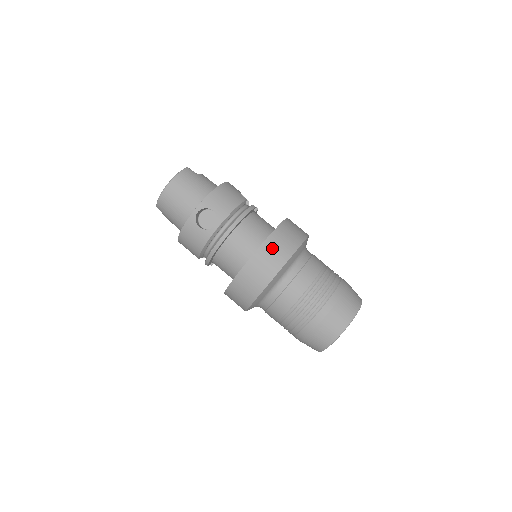
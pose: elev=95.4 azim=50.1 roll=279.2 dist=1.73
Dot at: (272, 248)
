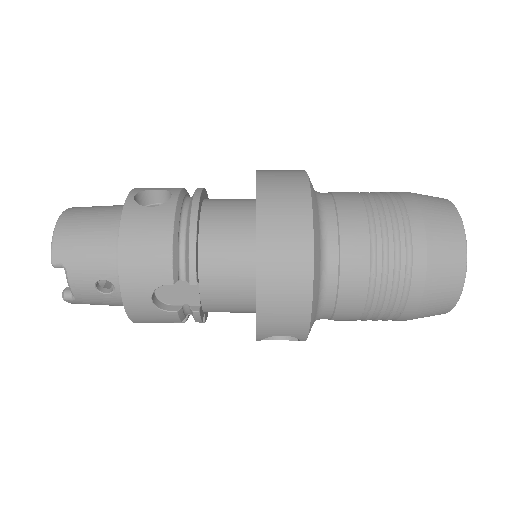
Dot at: (273, 170)
